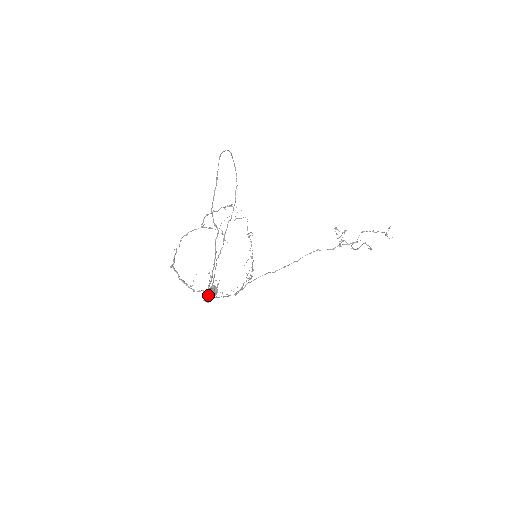
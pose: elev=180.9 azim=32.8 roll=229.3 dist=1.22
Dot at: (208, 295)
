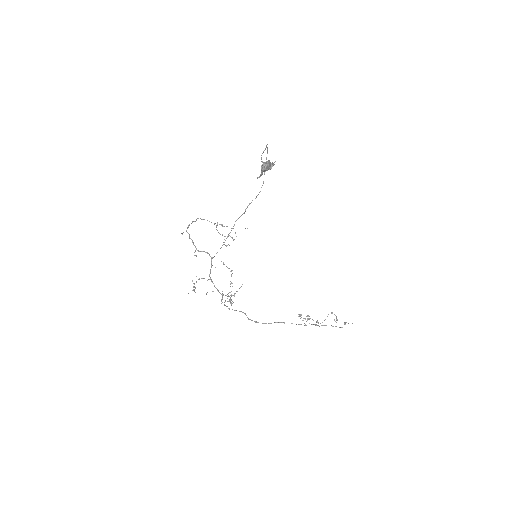
Dot at: (268, 160)
